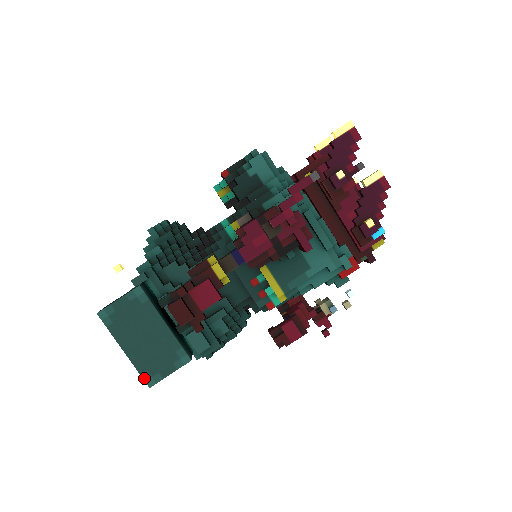
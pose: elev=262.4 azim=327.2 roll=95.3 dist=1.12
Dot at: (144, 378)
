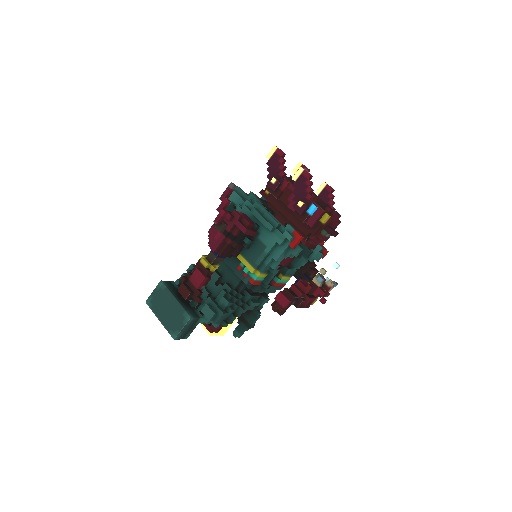
Dot at: (171, 334)
